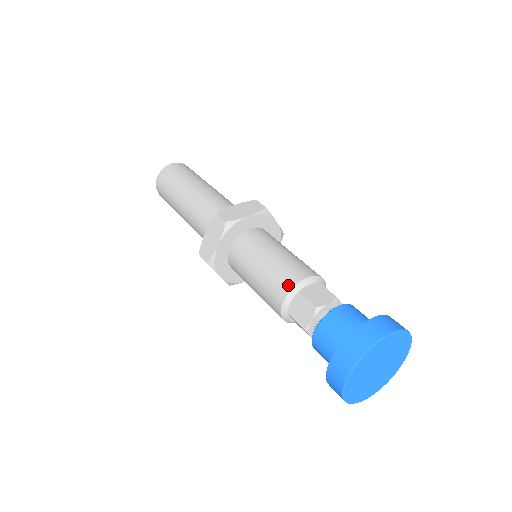
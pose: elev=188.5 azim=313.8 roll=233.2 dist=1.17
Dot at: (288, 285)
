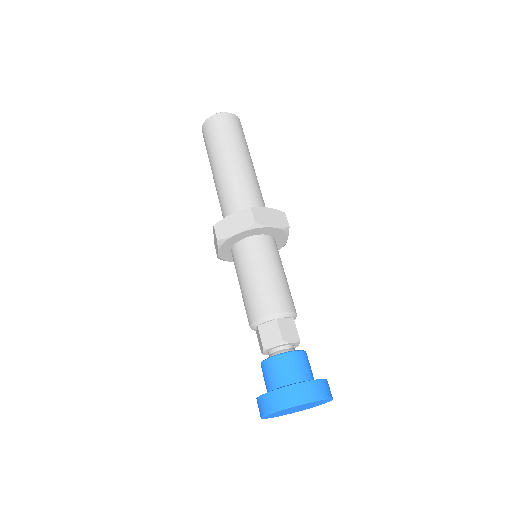
Dot at: (272, 309)
